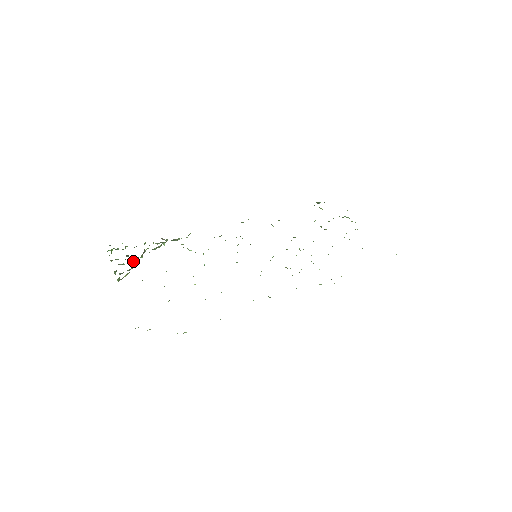
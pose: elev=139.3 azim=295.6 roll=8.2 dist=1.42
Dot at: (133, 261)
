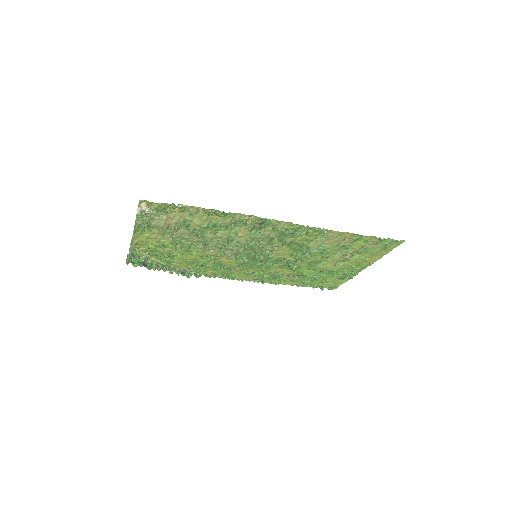
Dot at: (146, 260)
